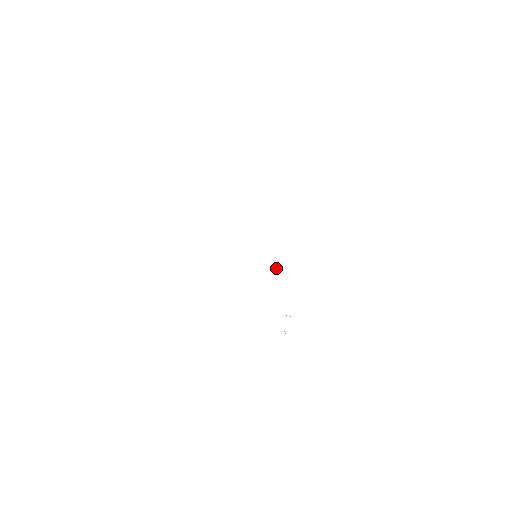
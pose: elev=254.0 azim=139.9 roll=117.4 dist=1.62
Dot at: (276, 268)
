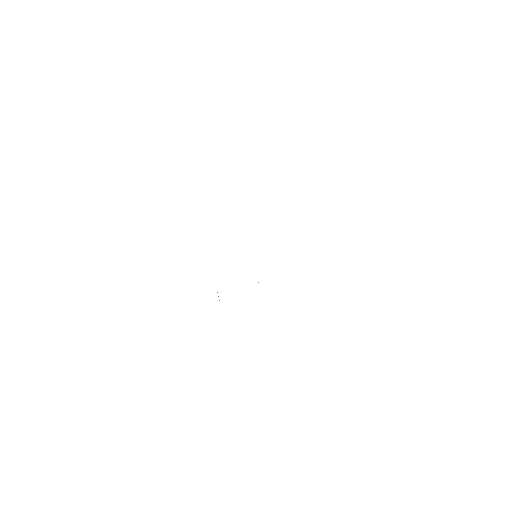
Dot at: occluded
